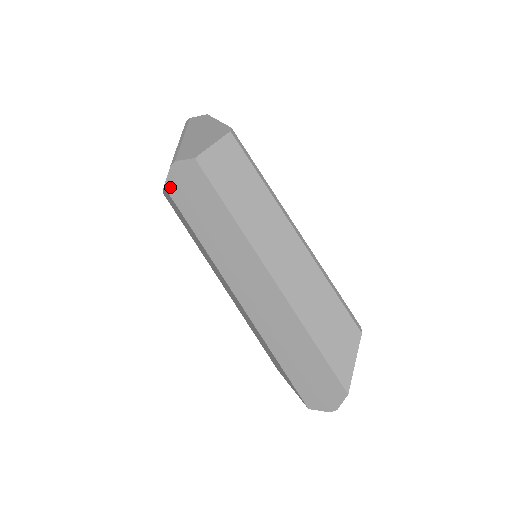
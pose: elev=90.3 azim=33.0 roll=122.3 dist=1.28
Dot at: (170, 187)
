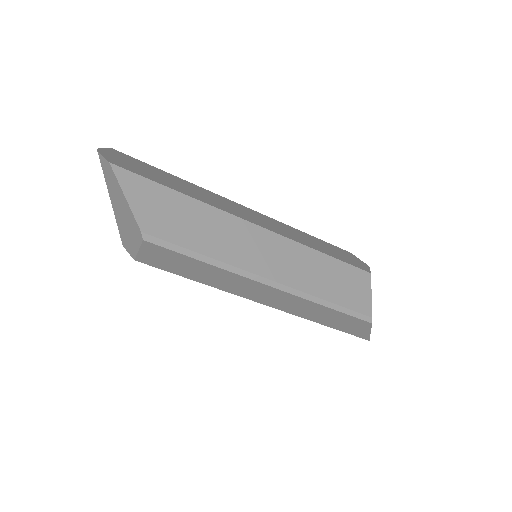
Dot at: occluded
